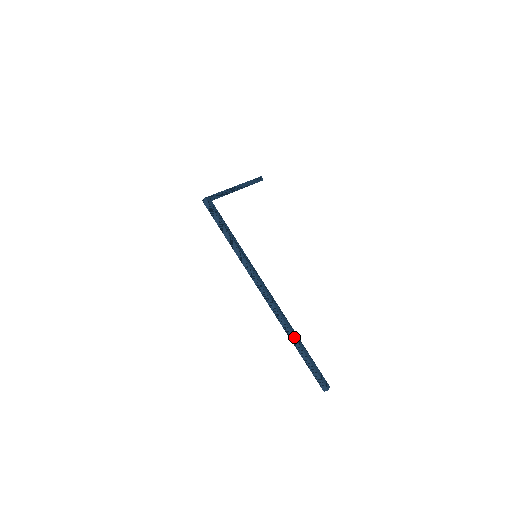
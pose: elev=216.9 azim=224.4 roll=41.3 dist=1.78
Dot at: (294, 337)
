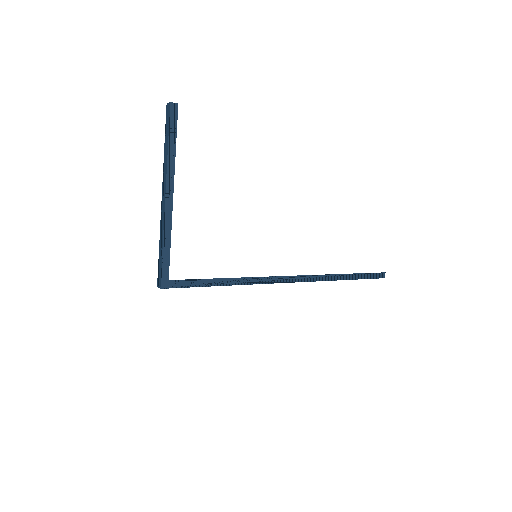
Dot at: occluded
